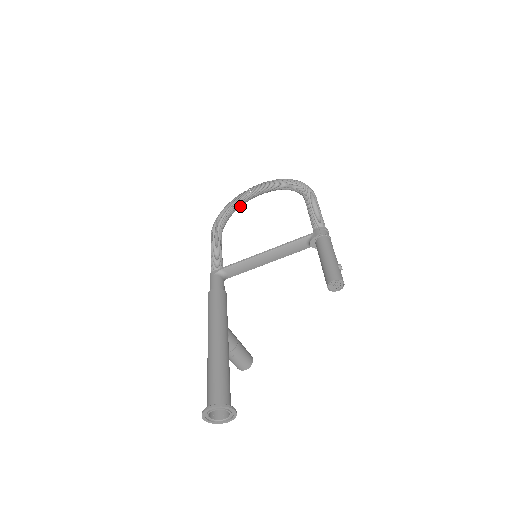
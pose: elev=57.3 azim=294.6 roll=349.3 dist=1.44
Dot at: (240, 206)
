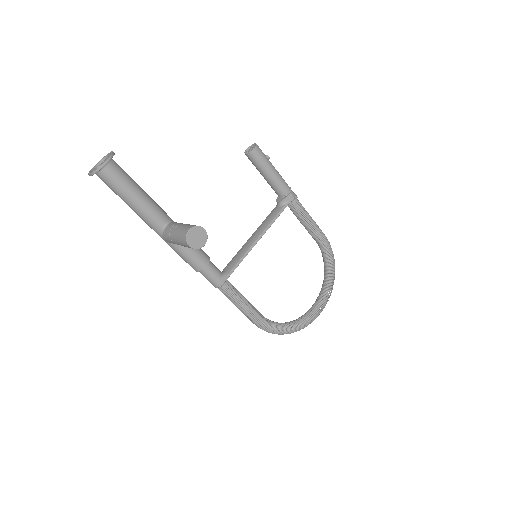
Dot at: (300, 321)
